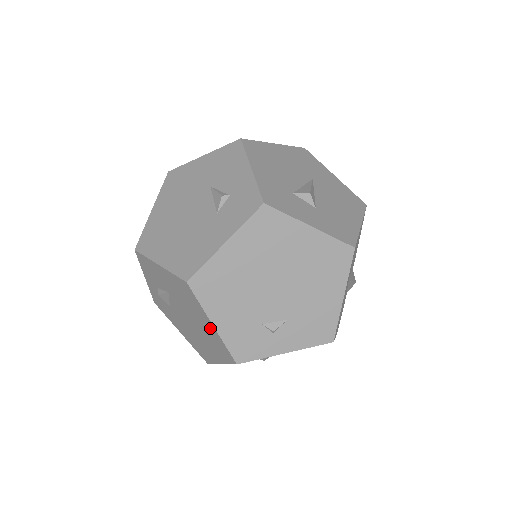
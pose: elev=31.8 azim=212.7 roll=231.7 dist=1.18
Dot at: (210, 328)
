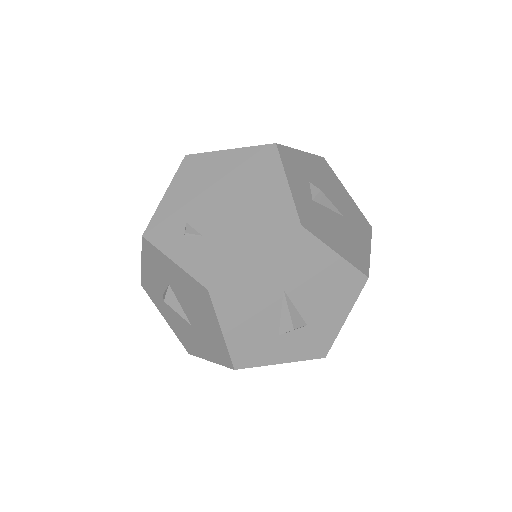
Dot at: occluded
